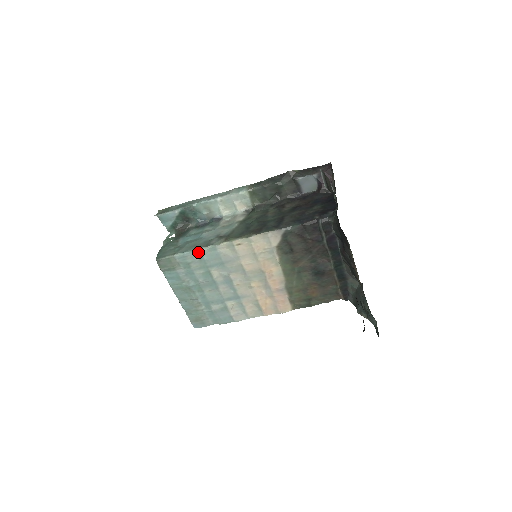
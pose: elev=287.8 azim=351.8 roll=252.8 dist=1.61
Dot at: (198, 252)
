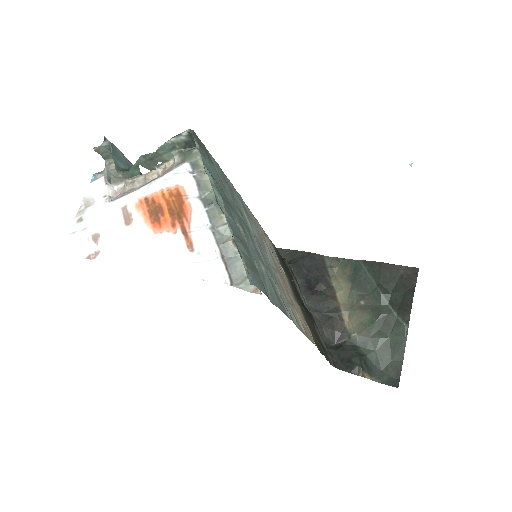
Dot at: (227, 180)
